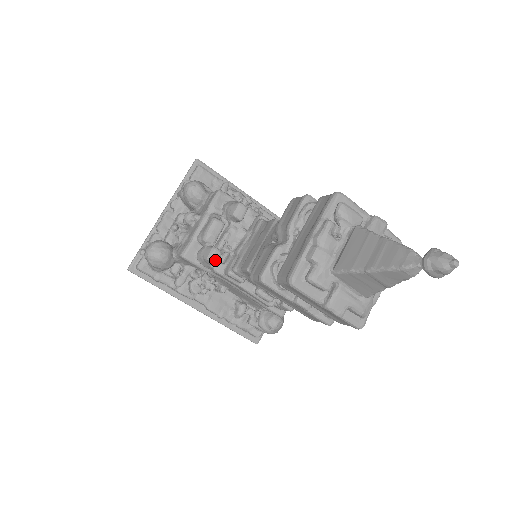
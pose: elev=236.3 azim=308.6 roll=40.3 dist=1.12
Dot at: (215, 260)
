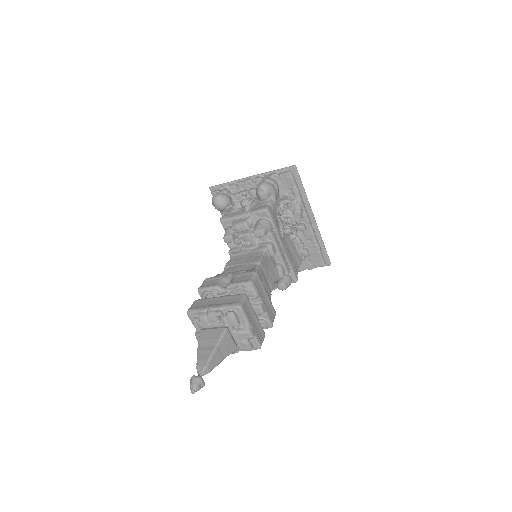
Dot at: (226, 242)
